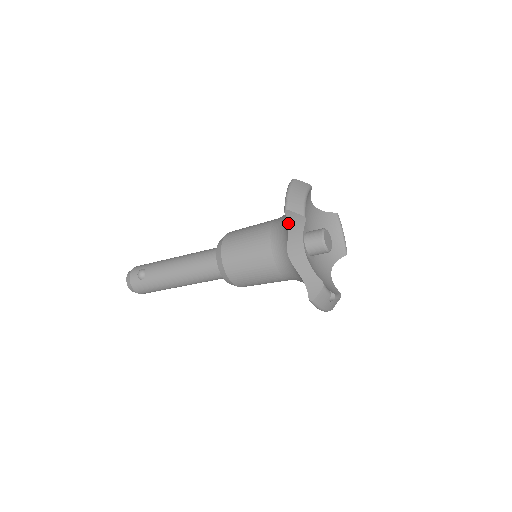
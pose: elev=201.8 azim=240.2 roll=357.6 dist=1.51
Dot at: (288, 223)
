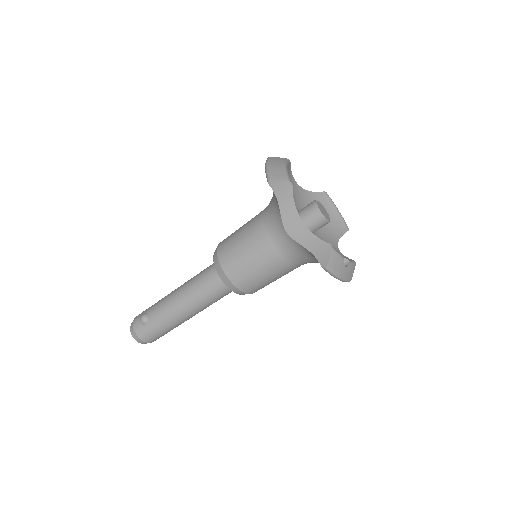
Dot at: (275, 195)
